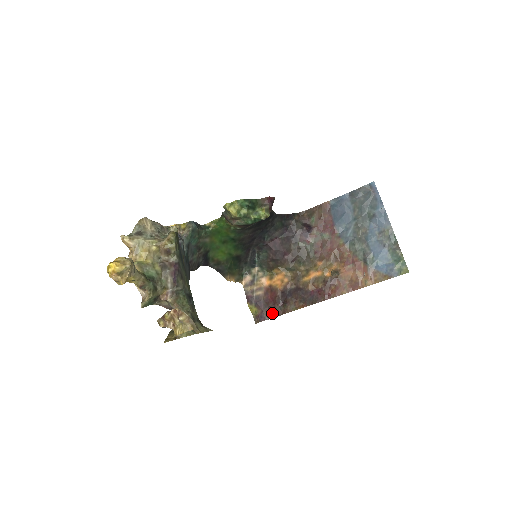
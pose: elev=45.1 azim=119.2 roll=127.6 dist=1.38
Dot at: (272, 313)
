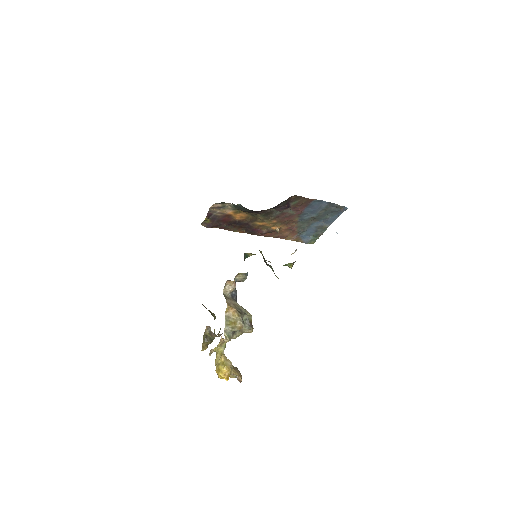
Dot at: (218, 226)
